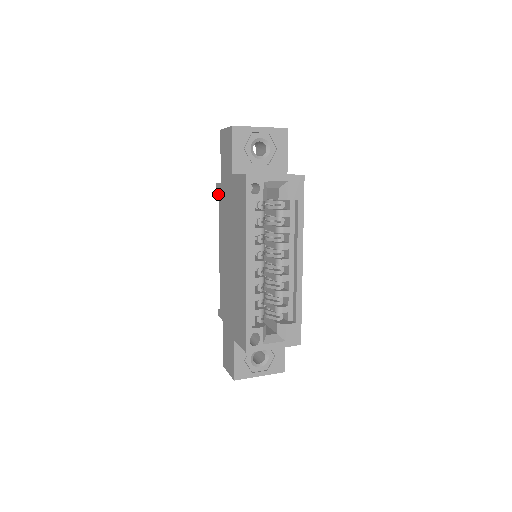
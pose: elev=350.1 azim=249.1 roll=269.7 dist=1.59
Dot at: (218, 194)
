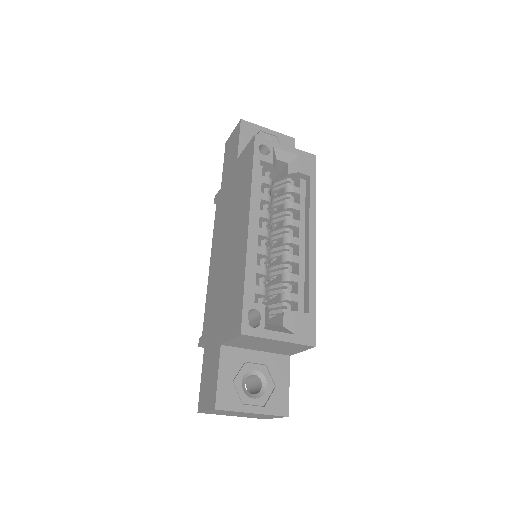
Dot at: (216, 203)
